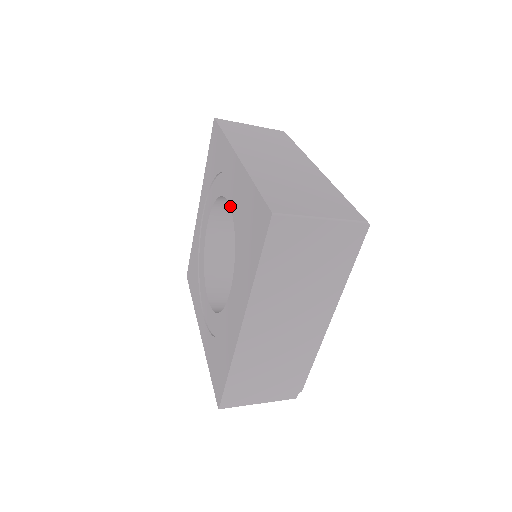
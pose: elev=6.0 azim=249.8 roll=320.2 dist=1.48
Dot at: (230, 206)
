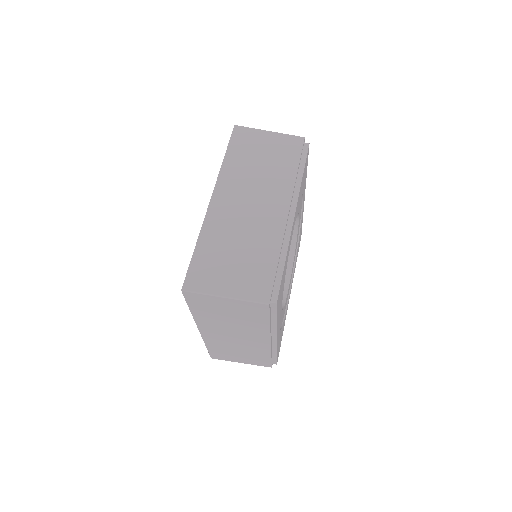
Dot at: occluded
